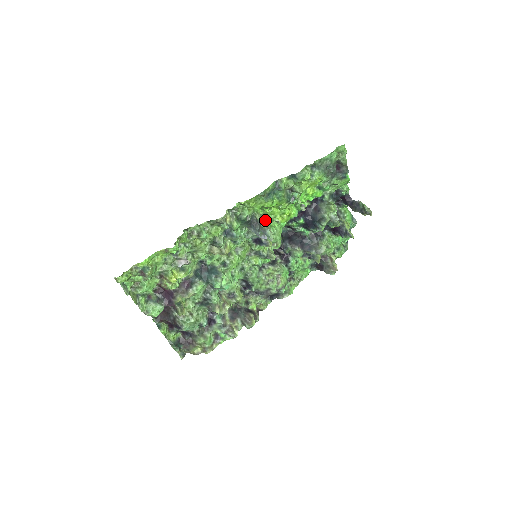
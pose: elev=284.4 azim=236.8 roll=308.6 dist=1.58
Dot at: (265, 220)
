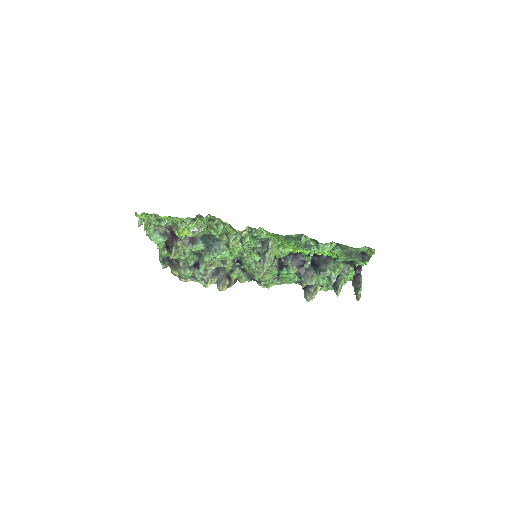
Dot at: (279, 243)
